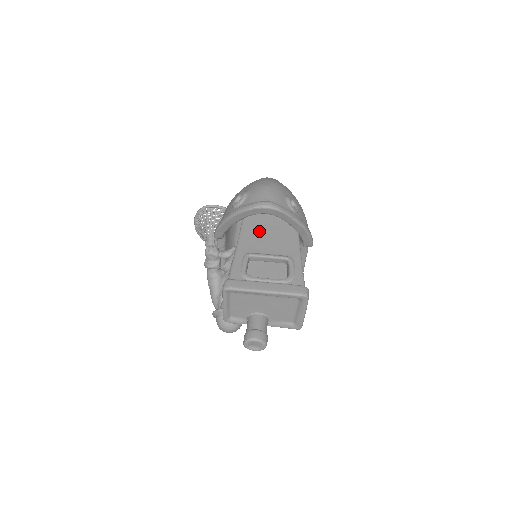
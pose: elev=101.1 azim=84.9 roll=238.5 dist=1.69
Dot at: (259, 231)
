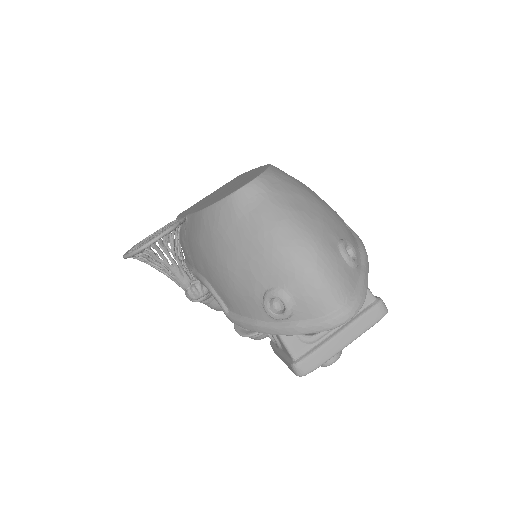
Dot at: occluded
